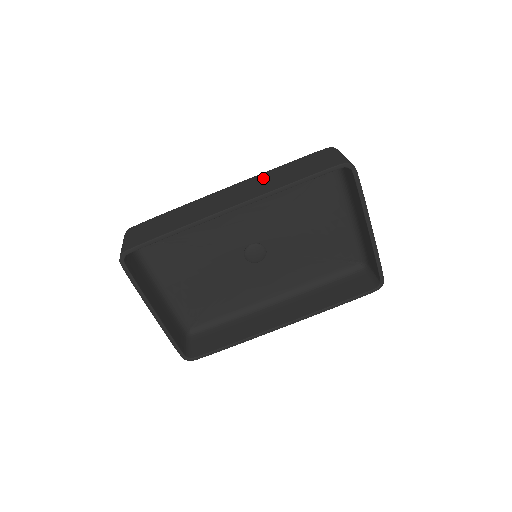
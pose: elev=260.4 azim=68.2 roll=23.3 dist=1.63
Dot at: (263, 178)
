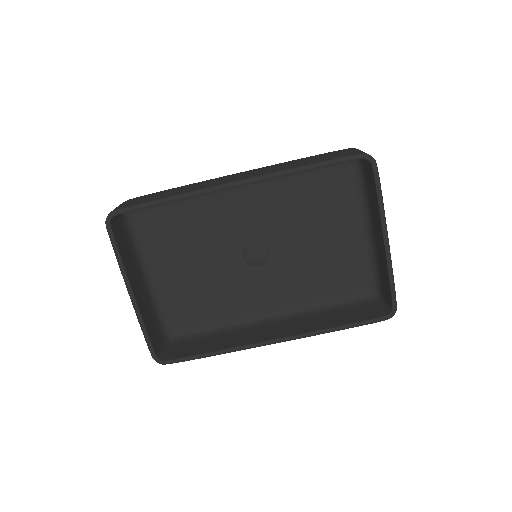
Dot at: (276, 166)
